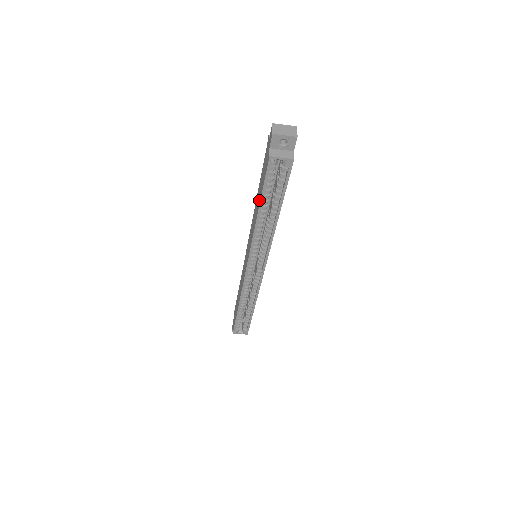
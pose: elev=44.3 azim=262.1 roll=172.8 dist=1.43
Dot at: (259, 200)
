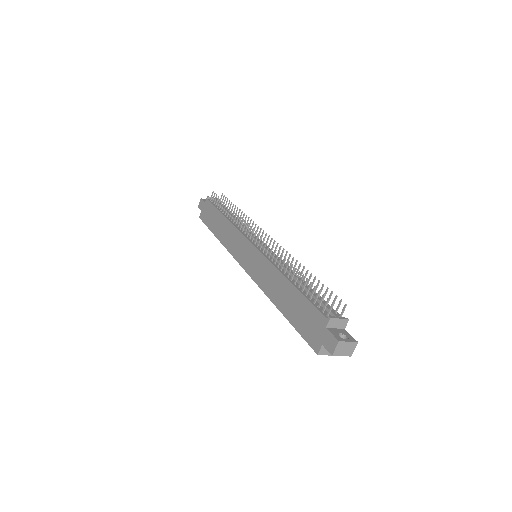
Dot at: (287, 312)
